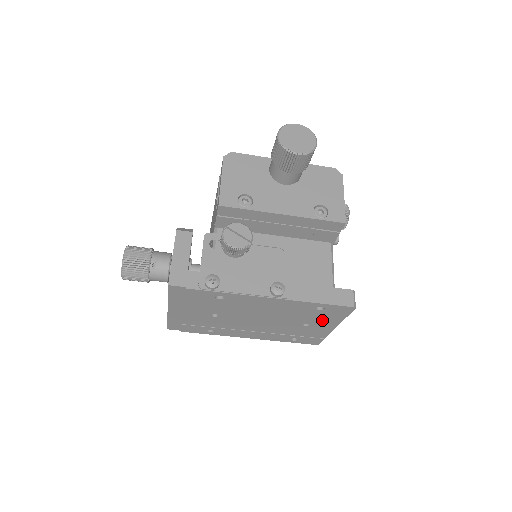
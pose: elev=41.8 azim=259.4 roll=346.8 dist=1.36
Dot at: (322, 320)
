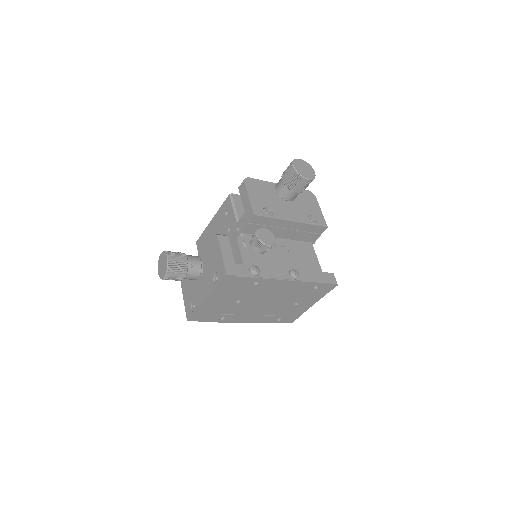
Dot at: (310, 298)
